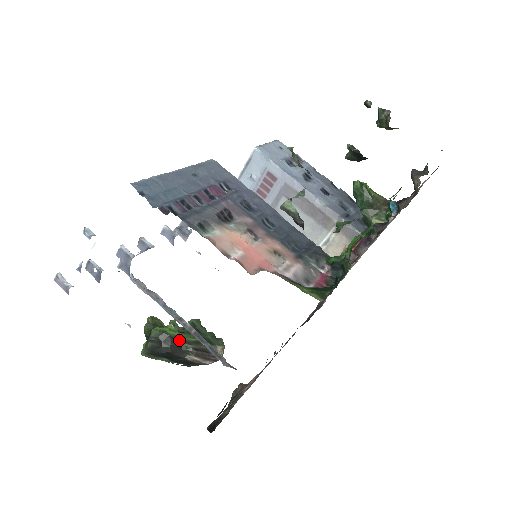
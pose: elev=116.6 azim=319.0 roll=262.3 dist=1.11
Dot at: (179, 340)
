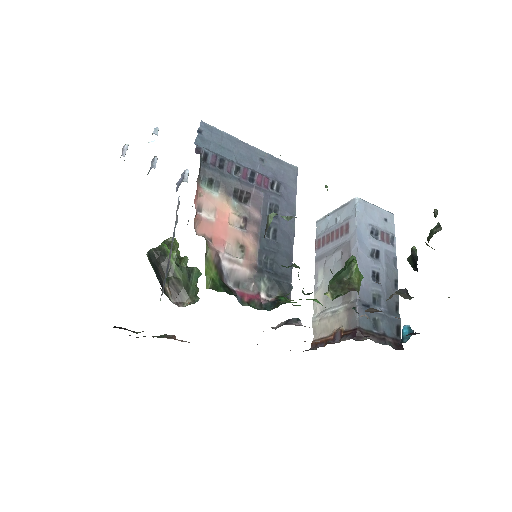
Dot at: (170, 266)
